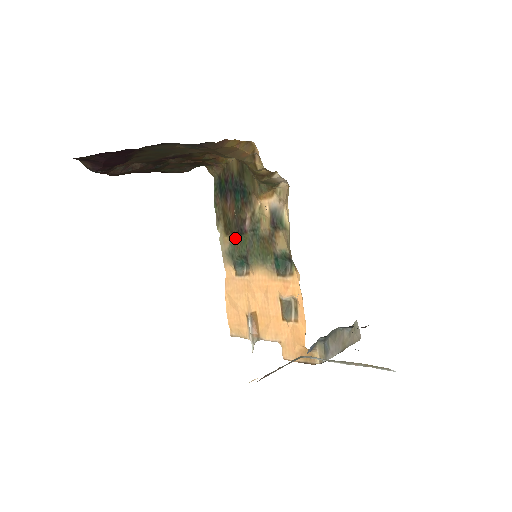
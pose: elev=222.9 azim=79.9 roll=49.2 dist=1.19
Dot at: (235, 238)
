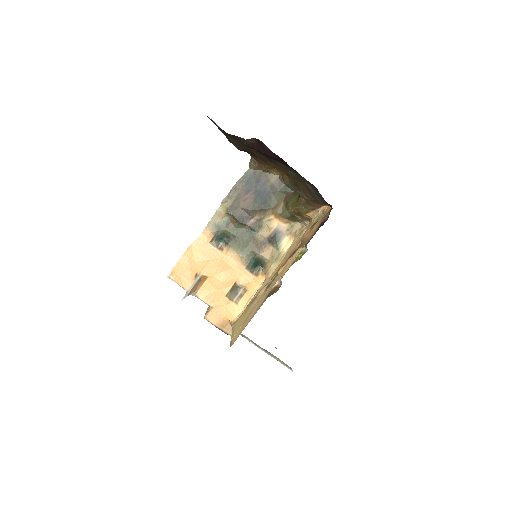
Dot at: (232, 220)
